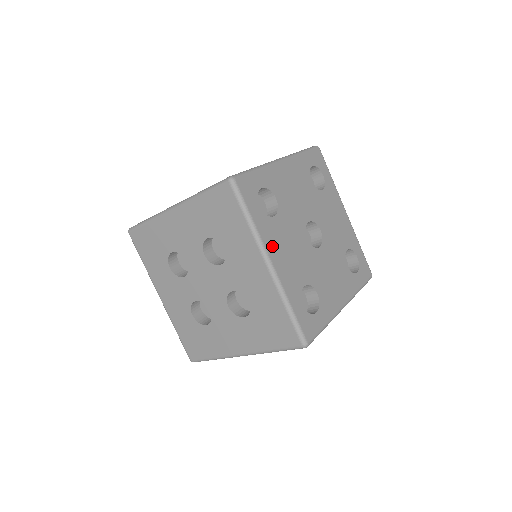
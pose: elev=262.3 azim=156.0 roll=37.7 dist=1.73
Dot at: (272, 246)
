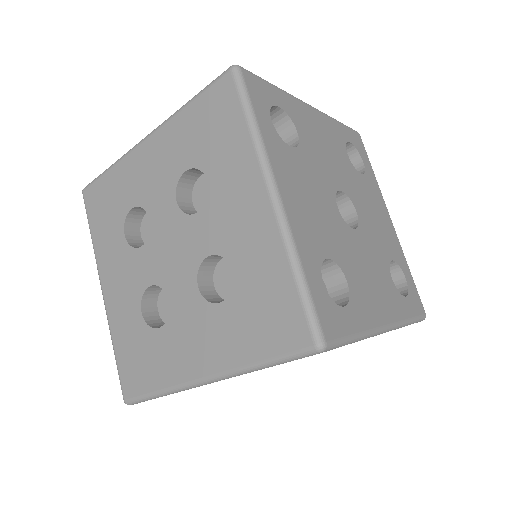
Dot at: (283, 175)
